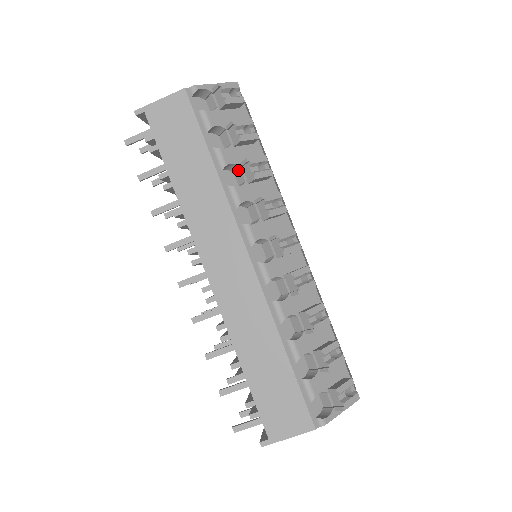
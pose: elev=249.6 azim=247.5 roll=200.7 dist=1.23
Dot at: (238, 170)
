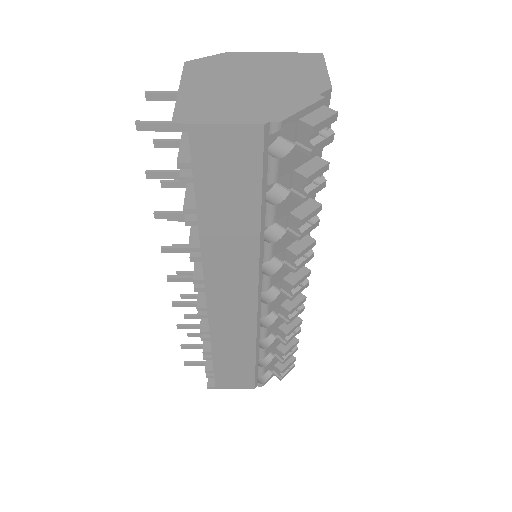
Dot at: occluded
